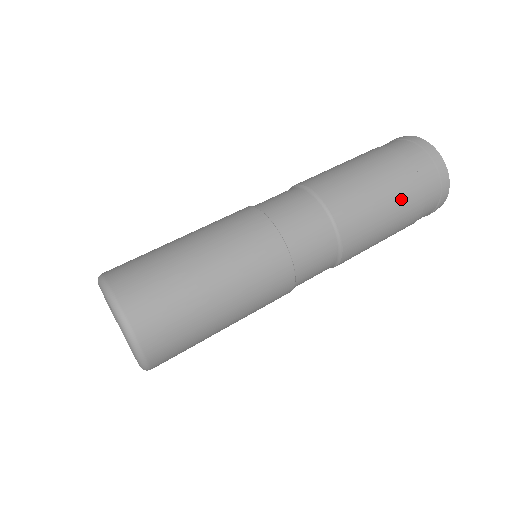
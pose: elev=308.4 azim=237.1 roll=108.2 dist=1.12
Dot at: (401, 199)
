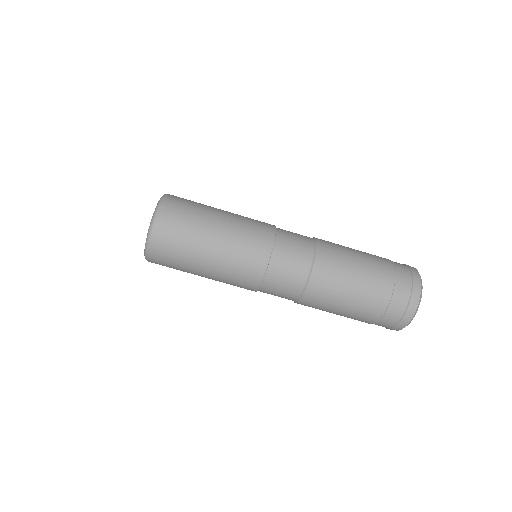
Dot at: (367, 297)
